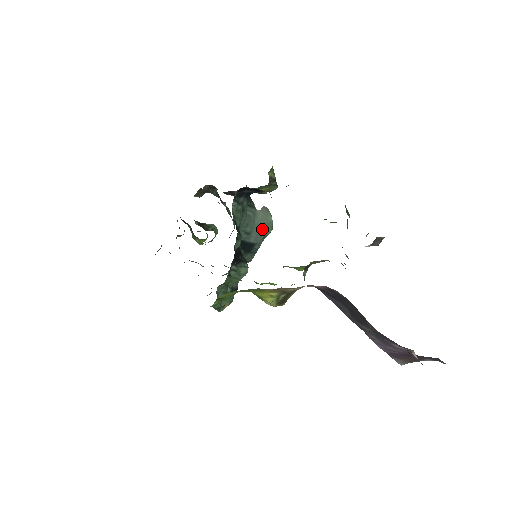
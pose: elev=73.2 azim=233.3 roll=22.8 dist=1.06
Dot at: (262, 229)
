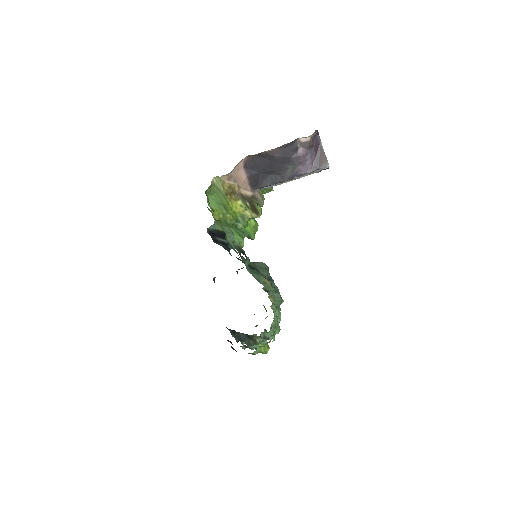
Dot at: (259, 266)
